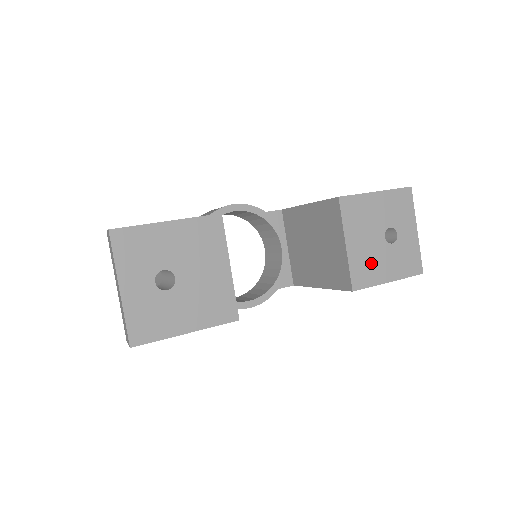
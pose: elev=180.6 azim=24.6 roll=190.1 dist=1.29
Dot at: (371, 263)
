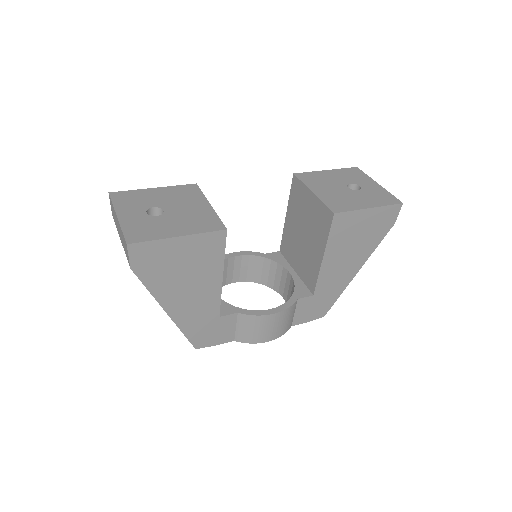
Dot at: (344, 200)
